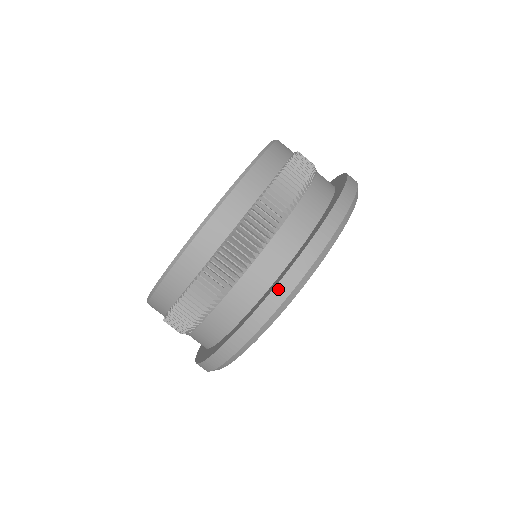
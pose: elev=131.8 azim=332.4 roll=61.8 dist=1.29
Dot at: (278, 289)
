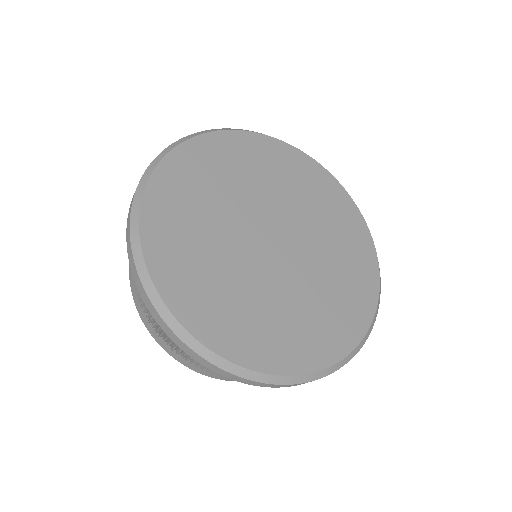
Dot at: occluded
